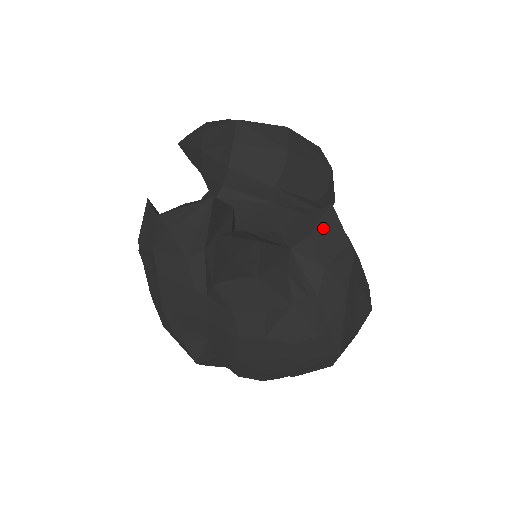
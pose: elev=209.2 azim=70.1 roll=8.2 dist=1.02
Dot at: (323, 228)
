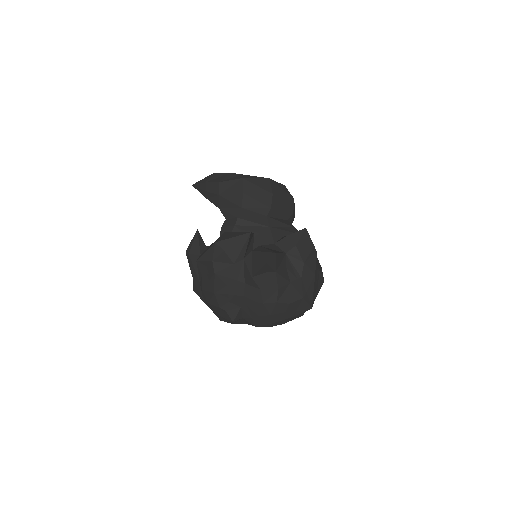
Dot at: (302, 241)
